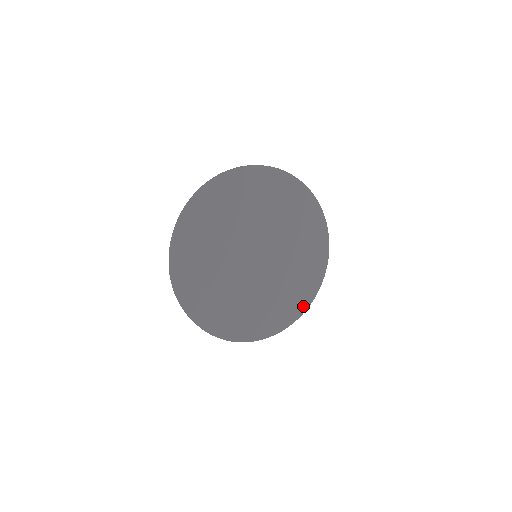
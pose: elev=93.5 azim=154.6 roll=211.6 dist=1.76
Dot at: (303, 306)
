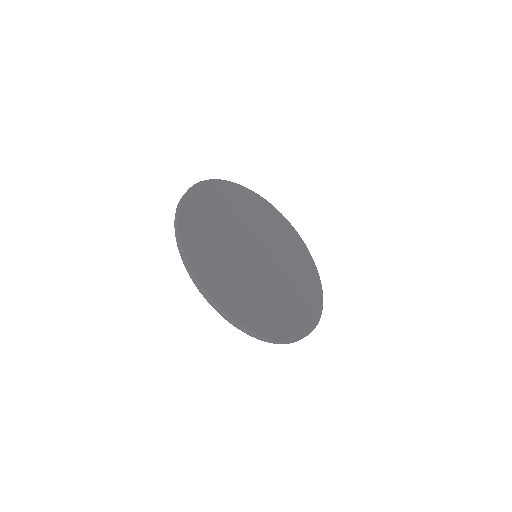
Dot at: (318, 297)
